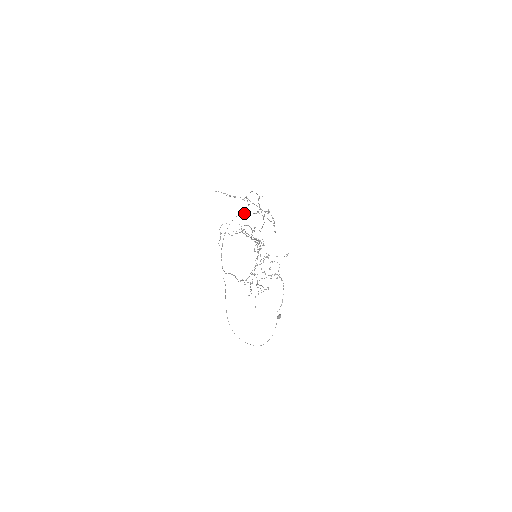
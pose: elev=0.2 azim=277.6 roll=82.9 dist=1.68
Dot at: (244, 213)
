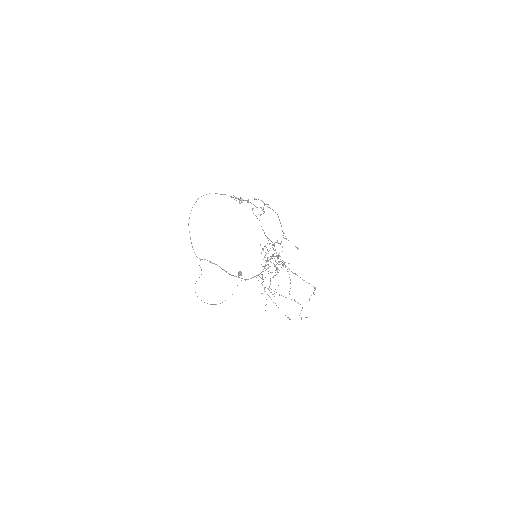
Dot at: occluded
